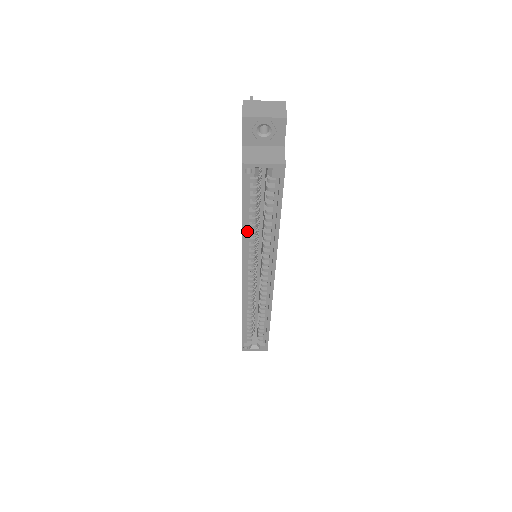
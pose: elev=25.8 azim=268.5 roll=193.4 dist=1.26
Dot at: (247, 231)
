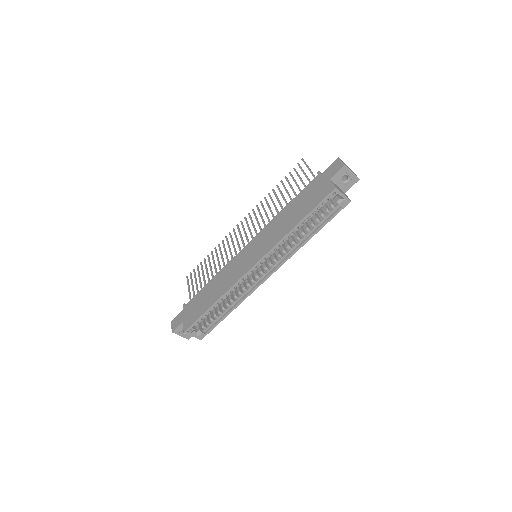
Dot at: (292, 230)
